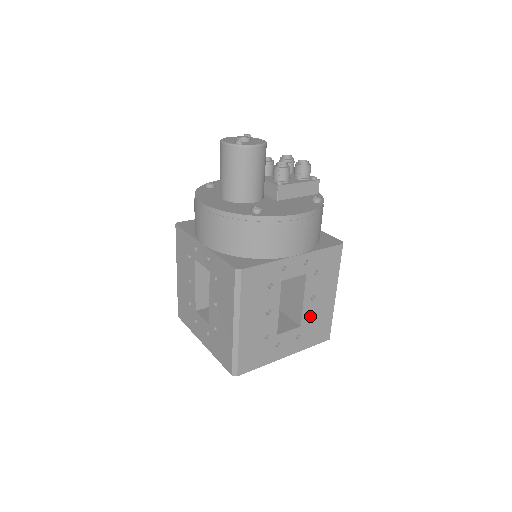
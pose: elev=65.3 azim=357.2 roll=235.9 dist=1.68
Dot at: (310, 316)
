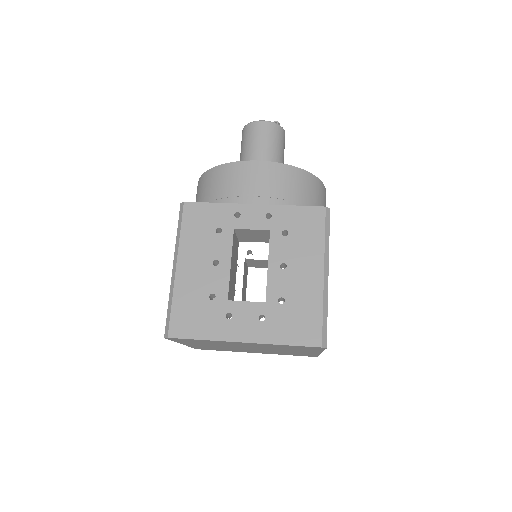
Dot at: occluded
